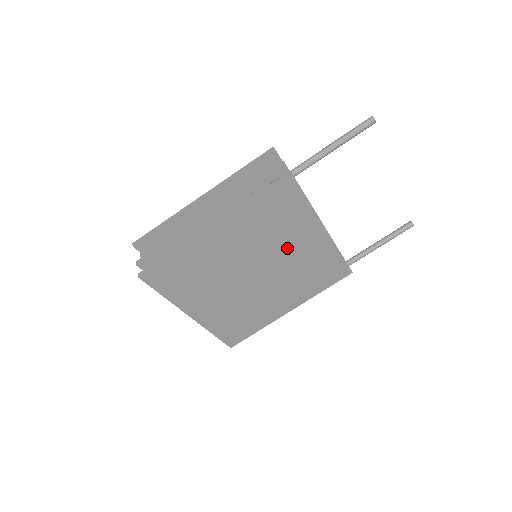
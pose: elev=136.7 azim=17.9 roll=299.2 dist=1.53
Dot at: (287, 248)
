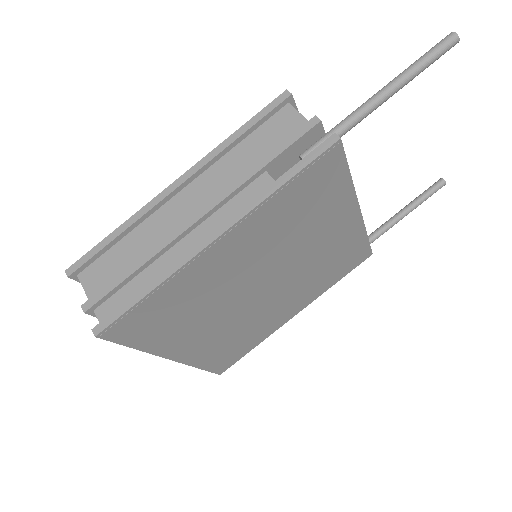
Dot at: (309, 244)
